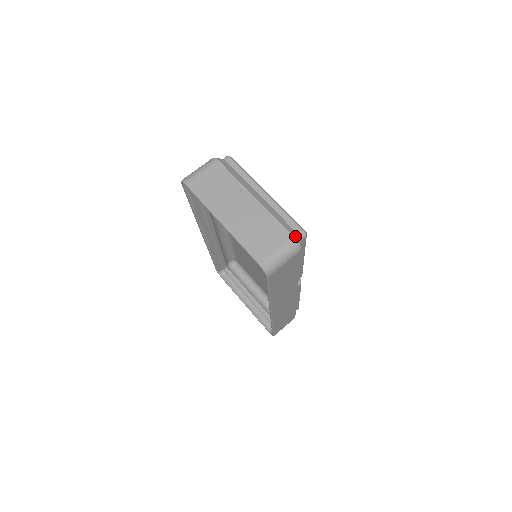
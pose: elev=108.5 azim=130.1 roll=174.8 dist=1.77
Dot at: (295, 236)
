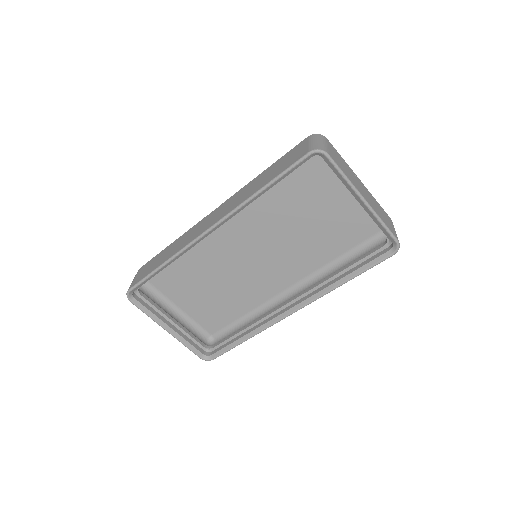
Dot at: occluded
